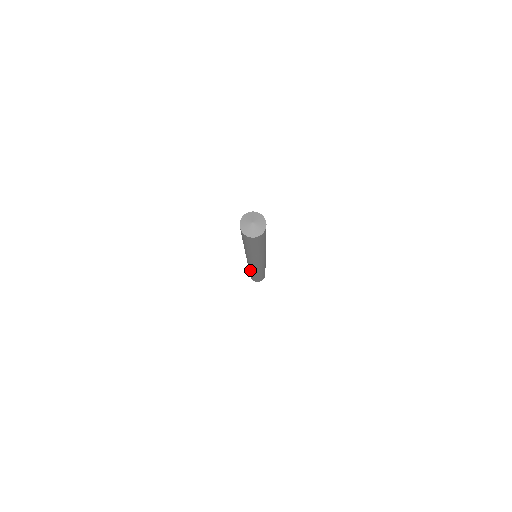
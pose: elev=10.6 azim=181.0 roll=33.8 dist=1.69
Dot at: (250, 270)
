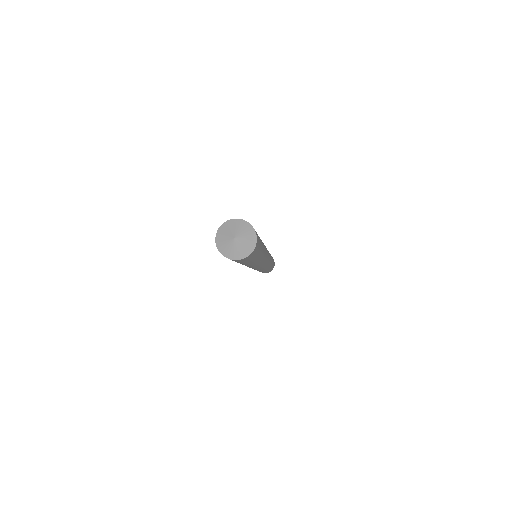
Dot at: occluded
